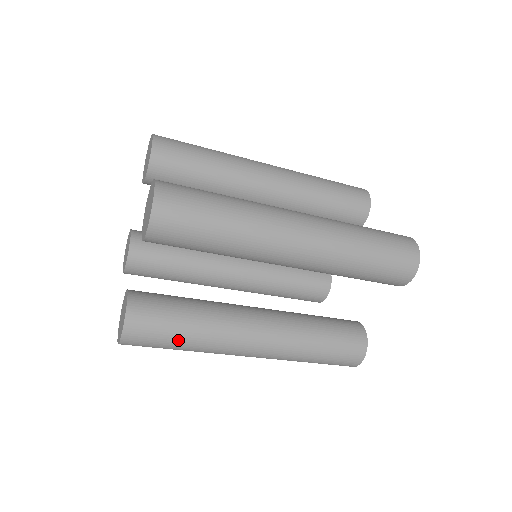
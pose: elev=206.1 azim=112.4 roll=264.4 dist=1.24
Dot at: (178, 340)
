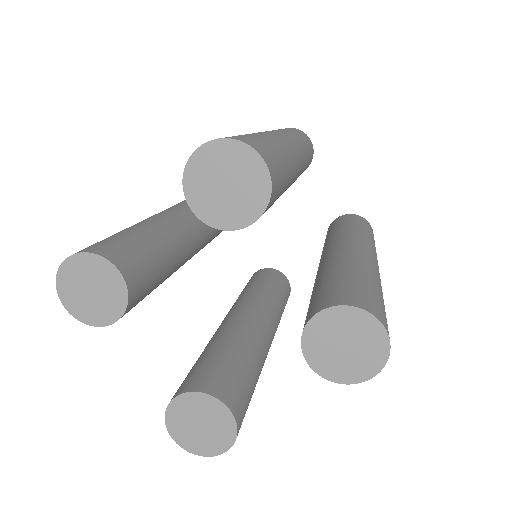
Dot at: occluded
